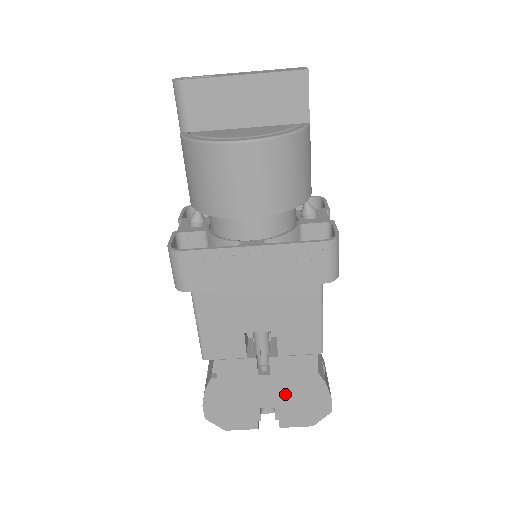
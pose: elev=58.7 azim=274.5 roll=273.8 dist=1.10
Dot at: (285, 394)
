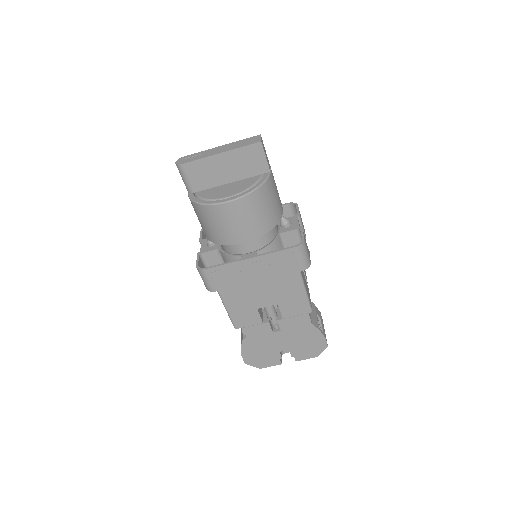
Dot at: (294, 340)
